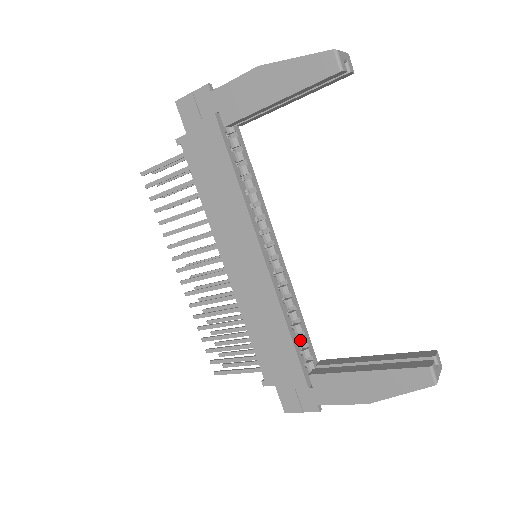
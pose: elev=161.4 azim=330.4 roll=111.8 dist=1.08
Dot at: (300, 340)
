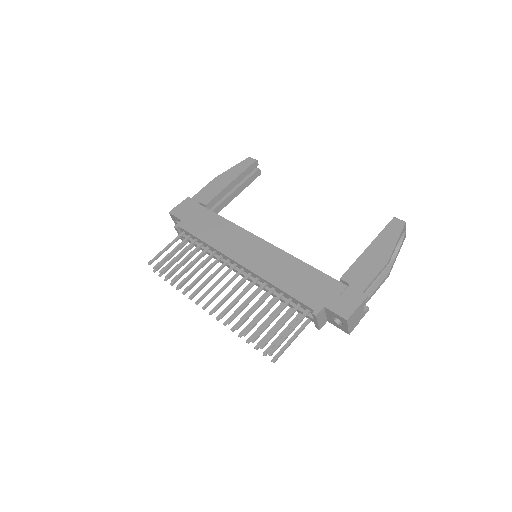
Dot at: occluded
